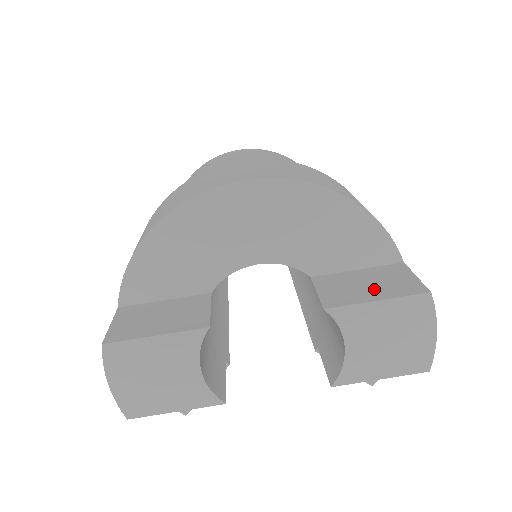
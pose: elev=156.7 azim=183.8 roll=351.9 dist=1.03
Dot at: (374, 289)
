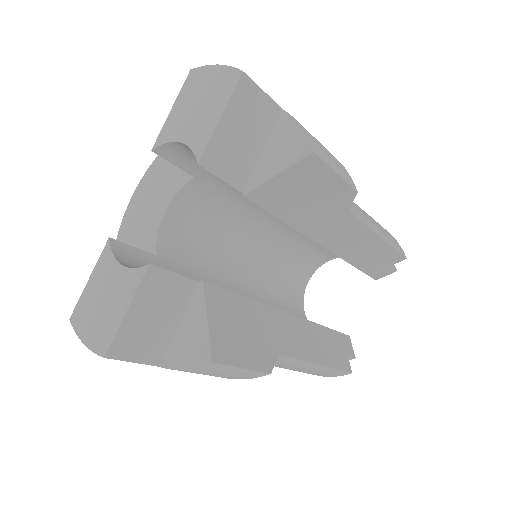
Dot at: occluded
